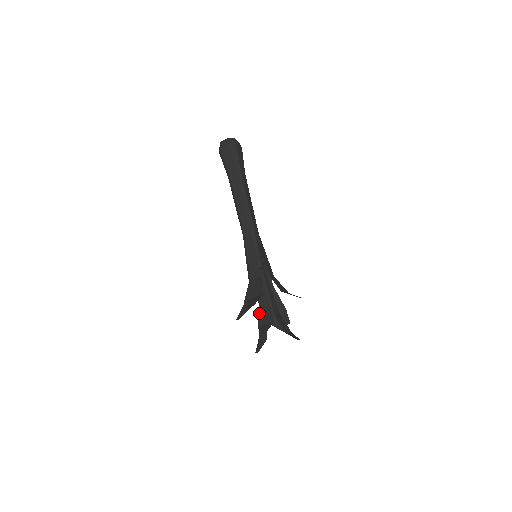
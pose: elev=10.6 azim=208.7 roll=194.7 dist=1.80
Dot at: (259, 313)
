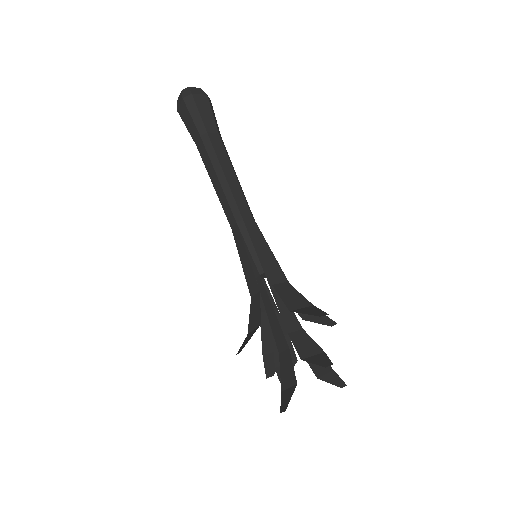
Dot at: (291, 339)
